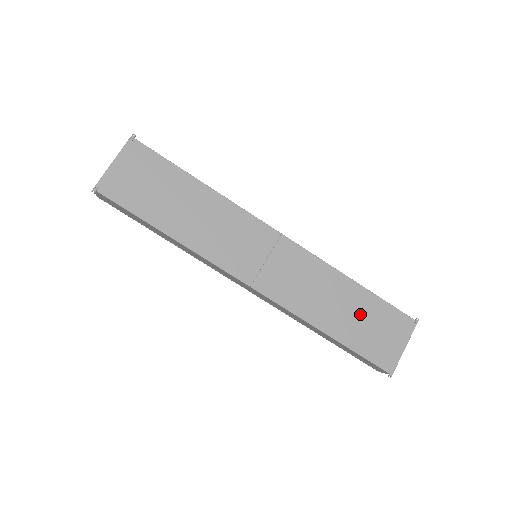
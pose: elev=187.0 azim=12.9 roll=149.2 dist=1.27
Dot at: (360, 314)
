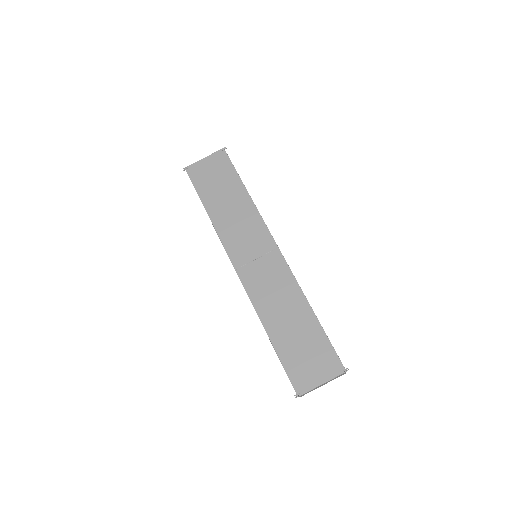
Dot at: (301, 335)
